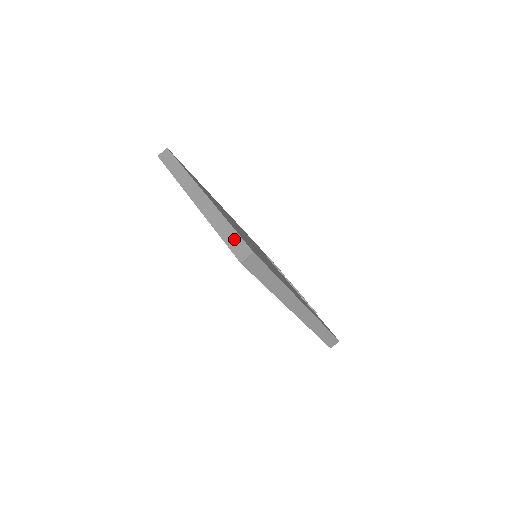
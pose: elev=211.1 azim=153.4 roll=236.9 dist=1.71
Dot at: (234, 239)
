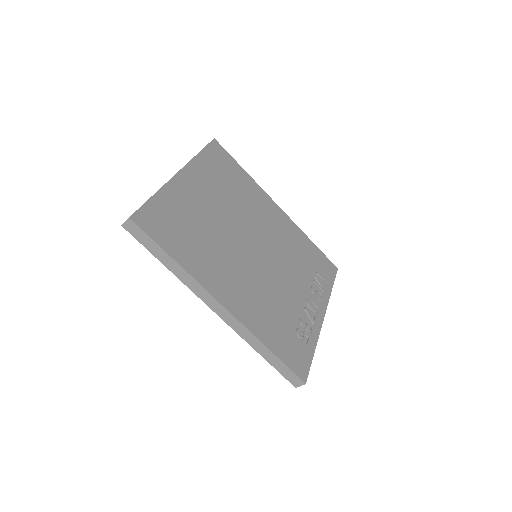
Dot at: occluded
